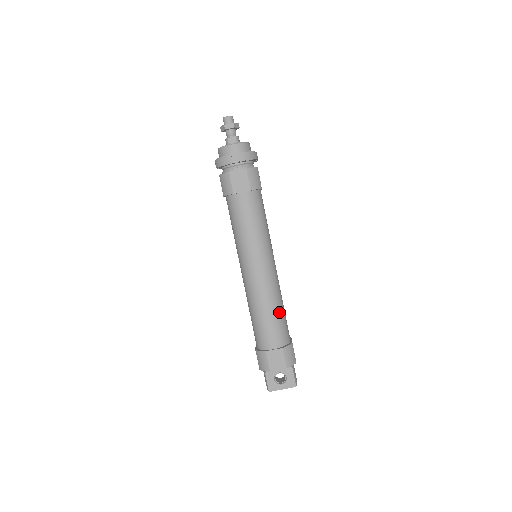
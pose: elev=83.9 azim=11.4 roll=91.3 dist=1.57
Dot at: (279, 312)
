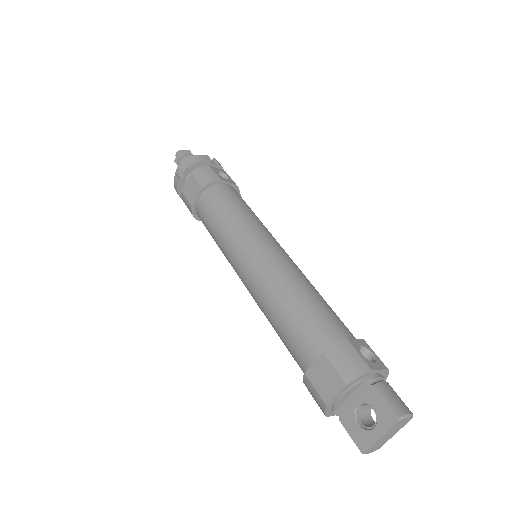
Dot at: (299, 302)
